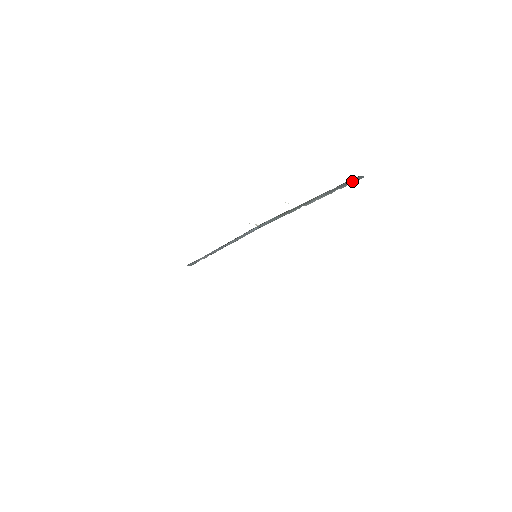
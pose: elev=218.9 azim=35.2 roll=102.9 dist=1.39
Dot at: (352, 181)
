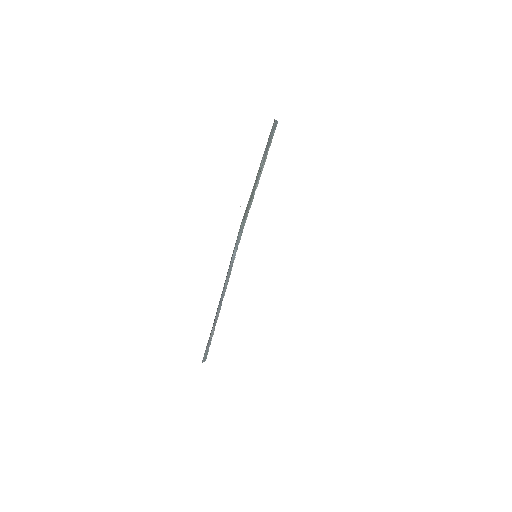
Dot at: (273, 132)
